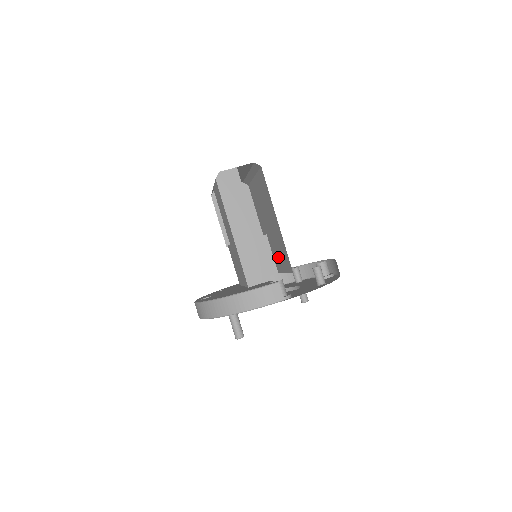
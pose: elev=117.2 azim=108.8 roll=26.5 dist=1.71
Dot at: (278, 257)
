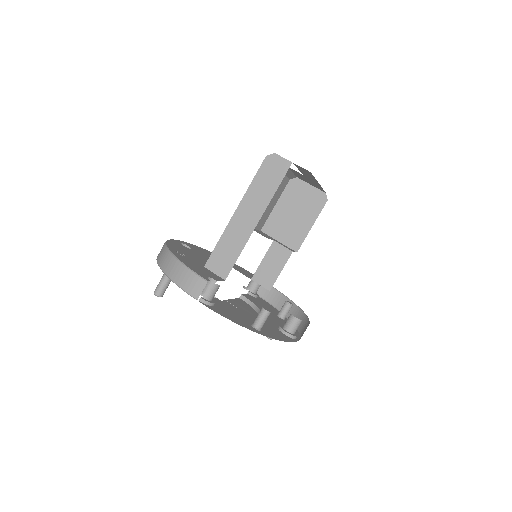
Dot at: occluded
